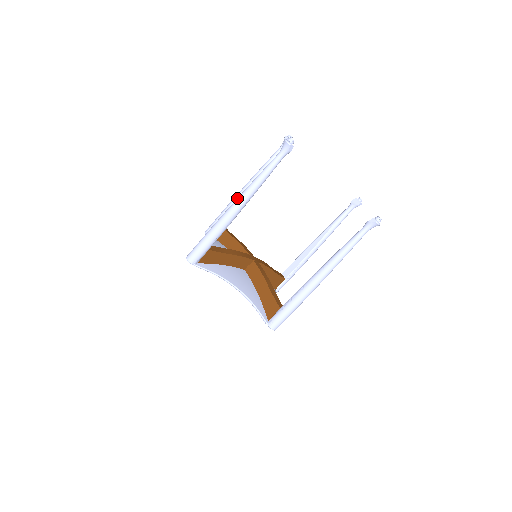
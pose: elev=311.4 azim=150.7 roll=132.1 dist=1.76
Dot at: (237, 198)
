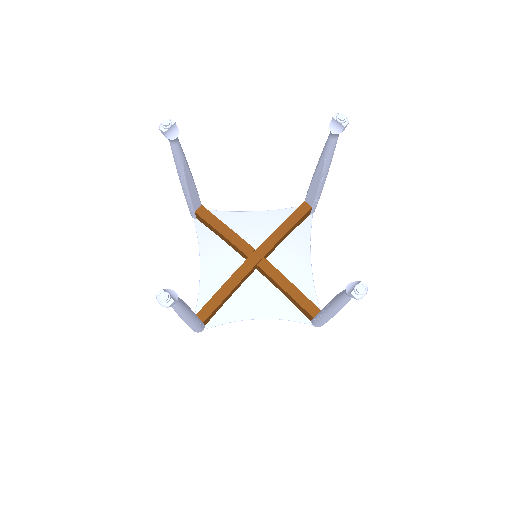
Dot at: occluded
